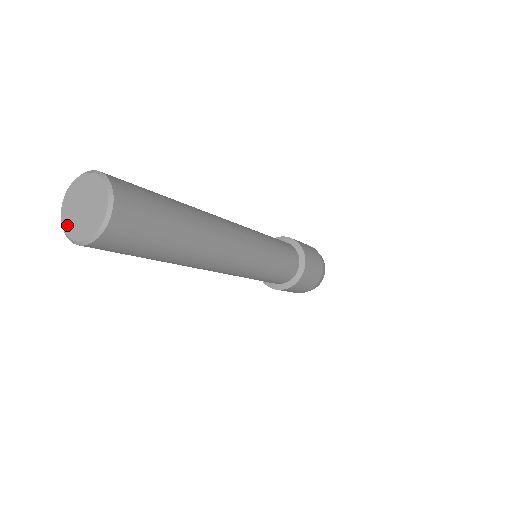
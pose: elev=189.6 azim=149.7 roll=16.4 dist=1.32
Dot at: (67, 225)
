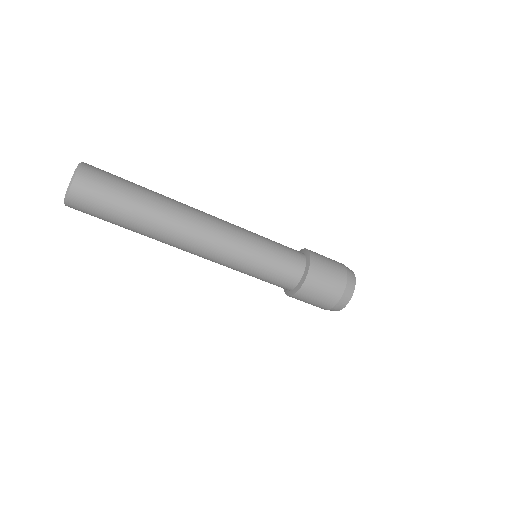
Dot at: occluded
